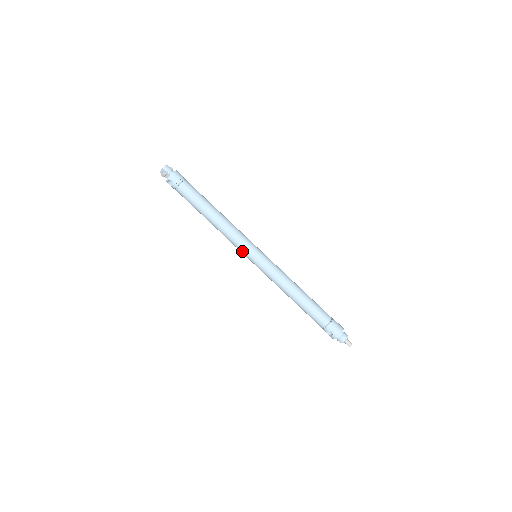
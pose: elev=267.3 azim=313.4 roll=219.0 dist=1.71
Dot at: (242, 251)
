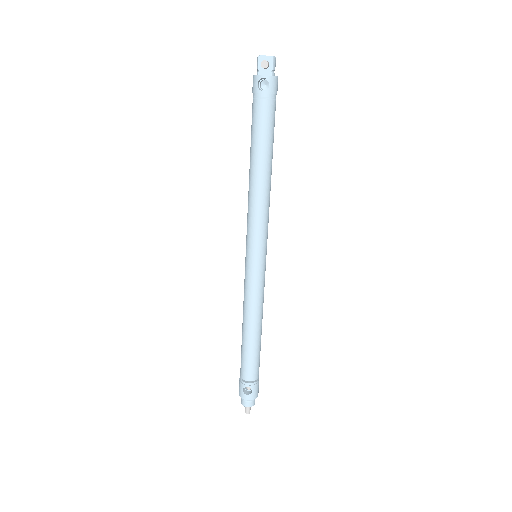
Dot at: (255, 240)
